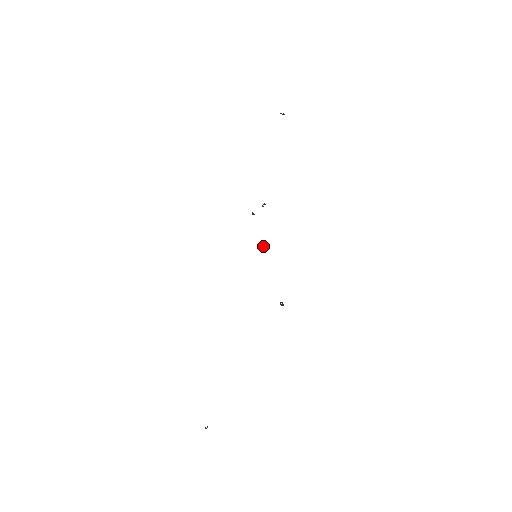
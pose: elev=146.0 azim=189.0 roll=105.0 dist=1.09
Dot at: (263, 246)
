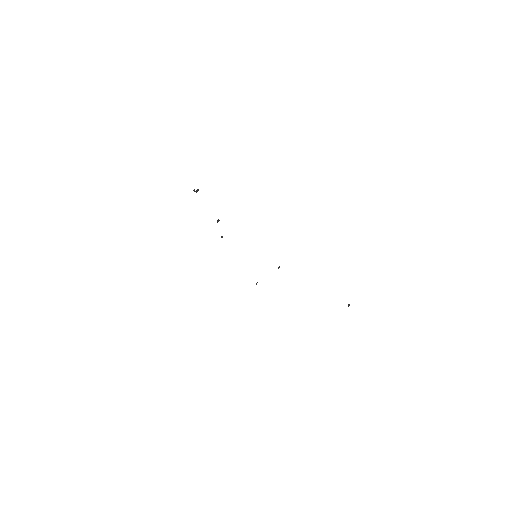
Dot at: occluded
